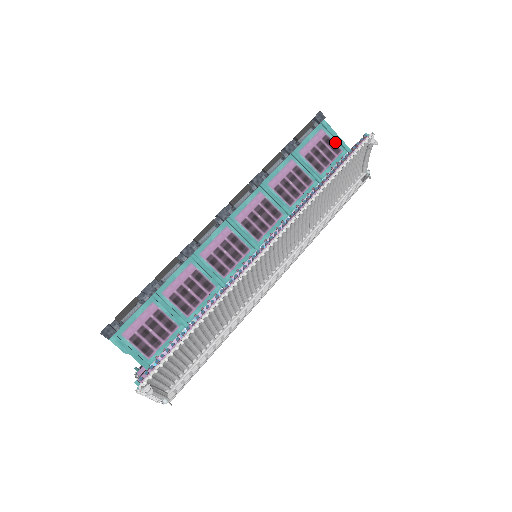
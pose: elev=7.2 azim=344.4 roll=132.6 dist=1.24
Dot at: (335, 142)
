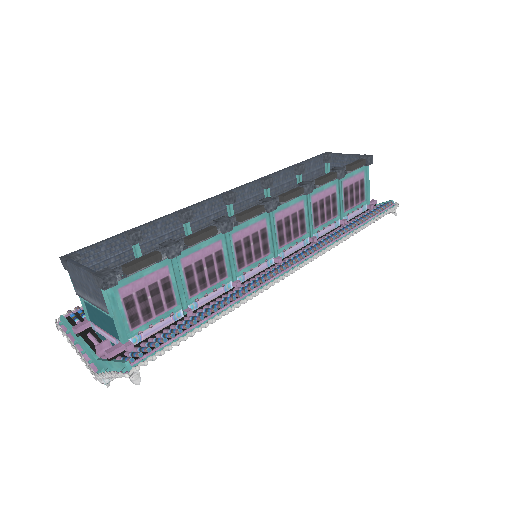
Dot at: (365, 189)
